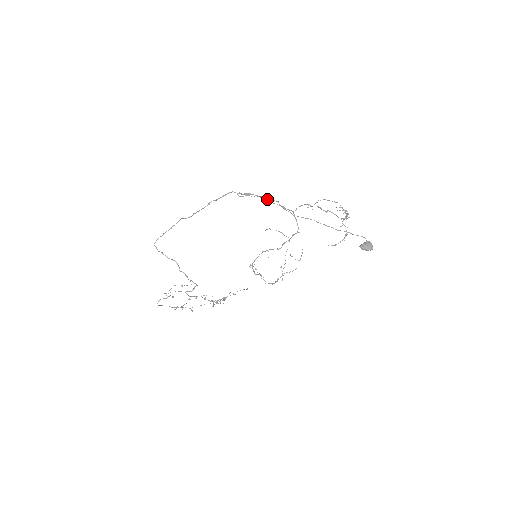
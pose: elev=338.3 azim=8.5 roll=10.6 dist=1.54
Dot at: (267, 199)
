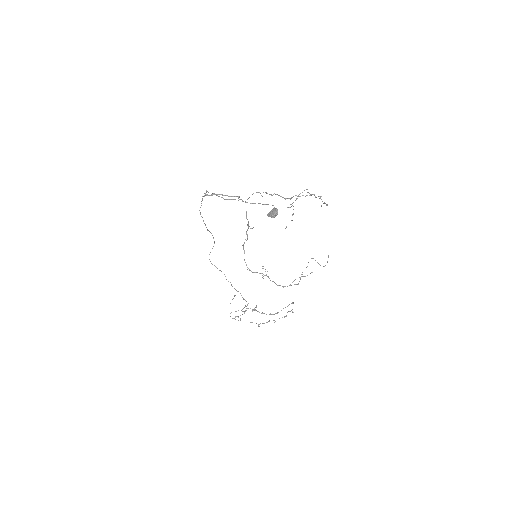
Dot at: (230, 196)
